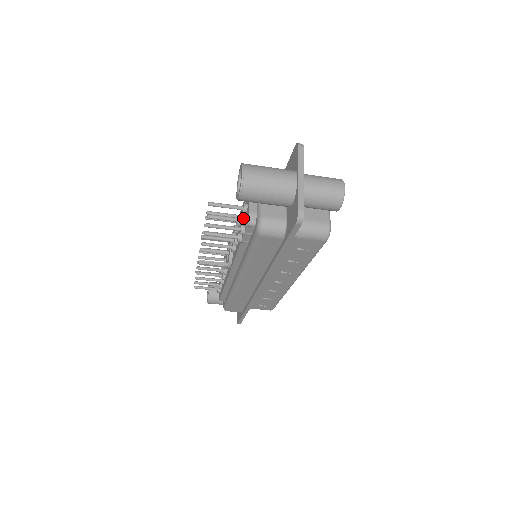
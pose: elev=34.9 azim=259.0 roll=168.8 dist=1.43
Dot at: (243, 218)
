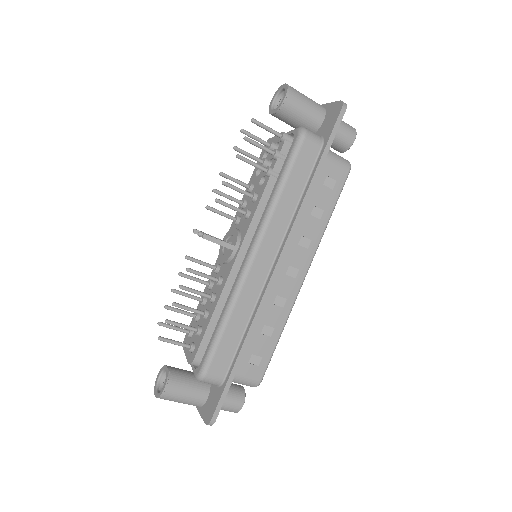
Dot at: (280, 135)
